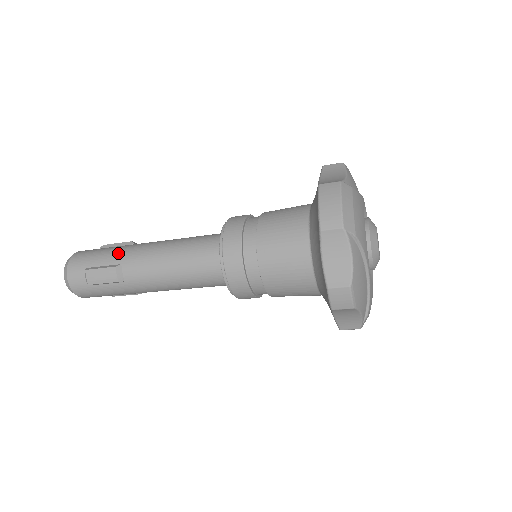
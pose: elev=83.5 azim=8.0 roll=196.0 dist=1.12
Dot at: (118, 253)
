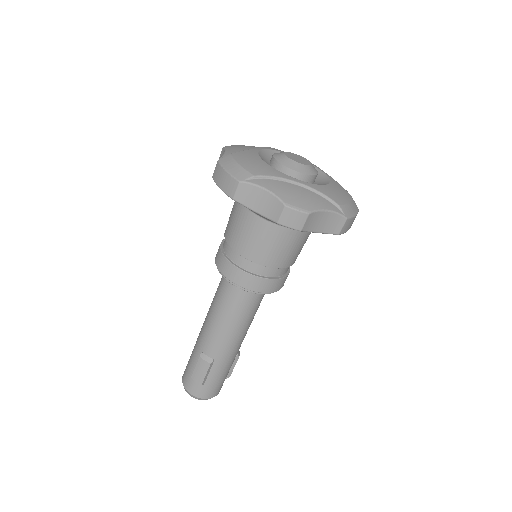
Dot at: (195, 348)
